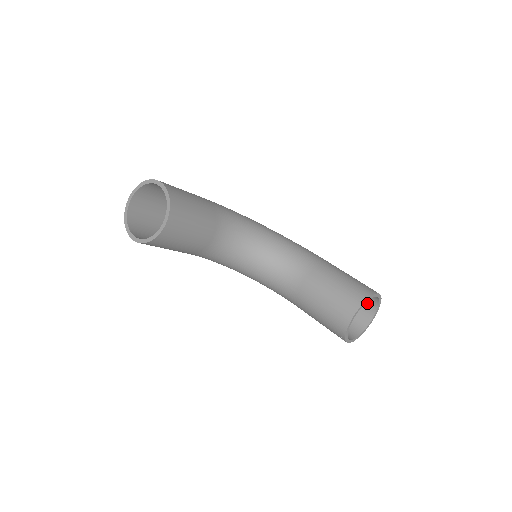
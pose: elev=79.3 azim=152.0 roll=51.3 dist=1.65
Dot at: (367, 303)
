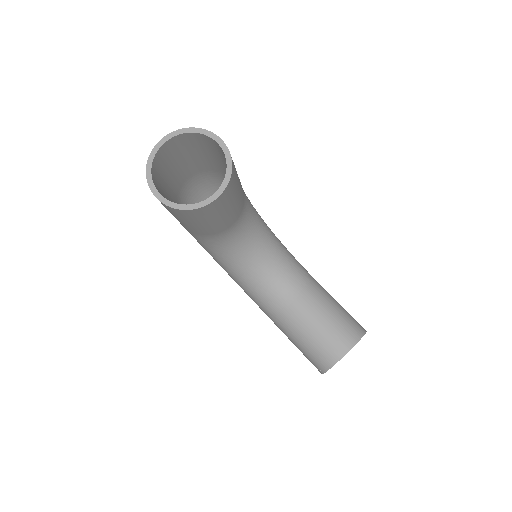
Dot at: occluded
